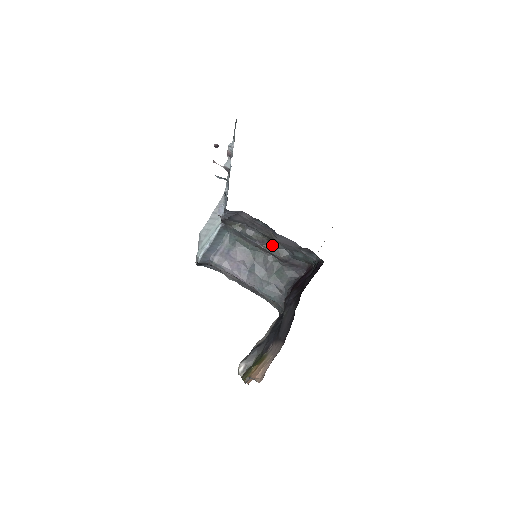
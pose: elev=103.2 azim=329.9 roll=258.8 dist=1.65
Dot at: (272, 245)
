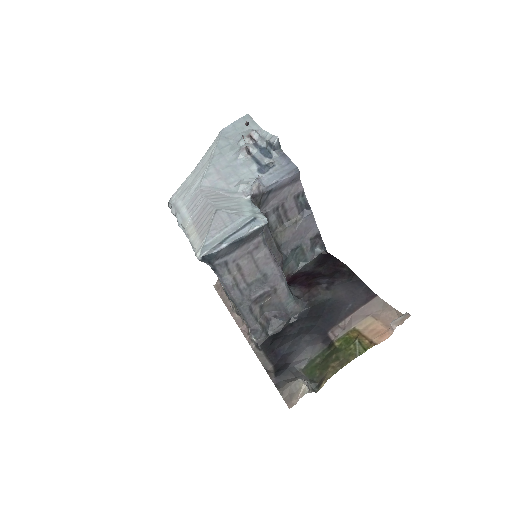
Dot at: (276, 241)
